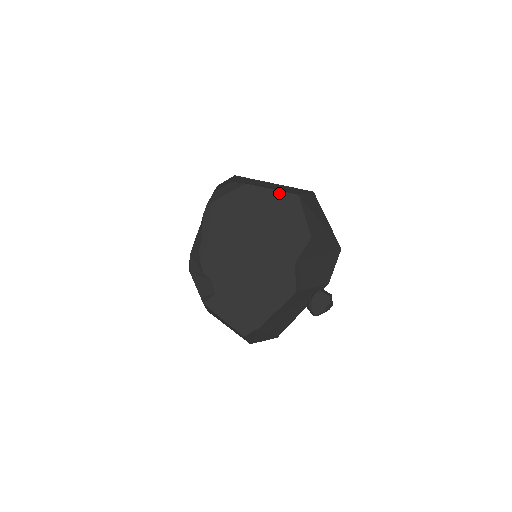
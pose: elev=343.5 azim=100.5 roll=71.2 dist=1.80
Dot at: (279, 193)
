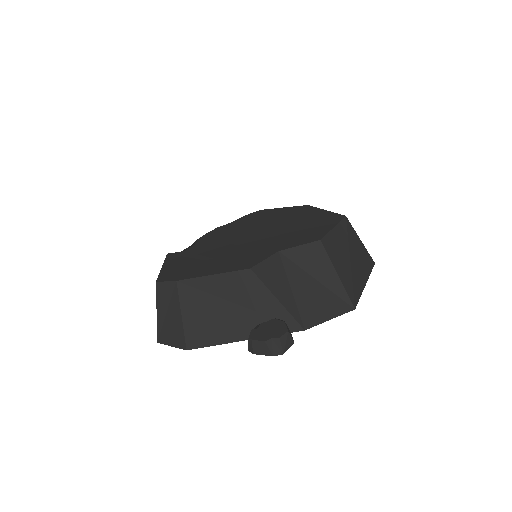
Dot at: (329, 213)
